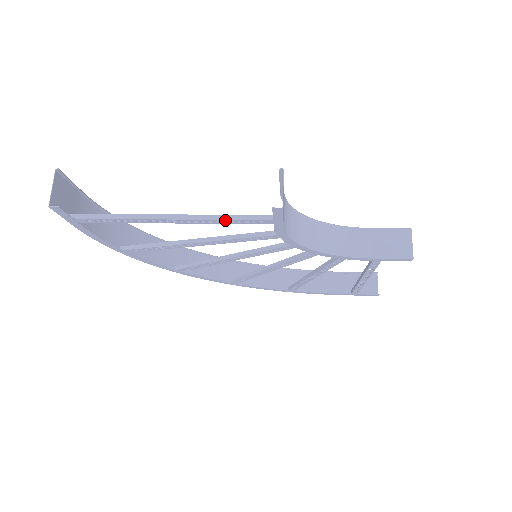
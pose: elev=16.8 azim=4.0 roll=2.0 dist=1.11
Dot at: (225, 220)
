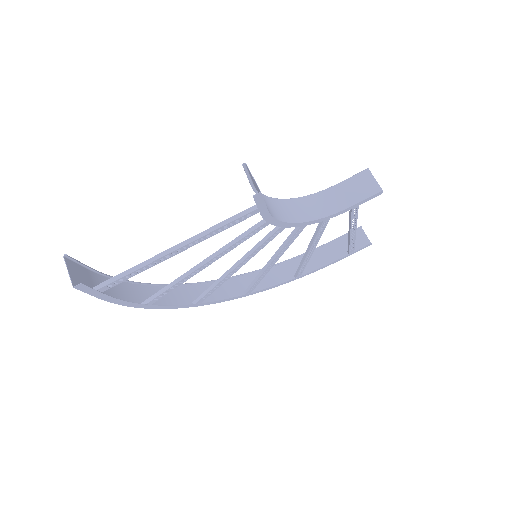
Dot at: (219, 228)
